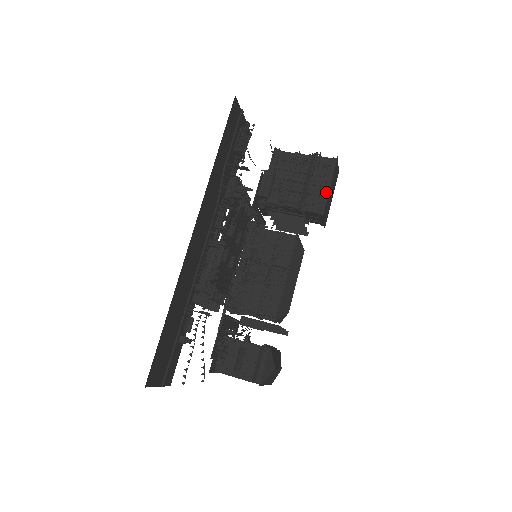
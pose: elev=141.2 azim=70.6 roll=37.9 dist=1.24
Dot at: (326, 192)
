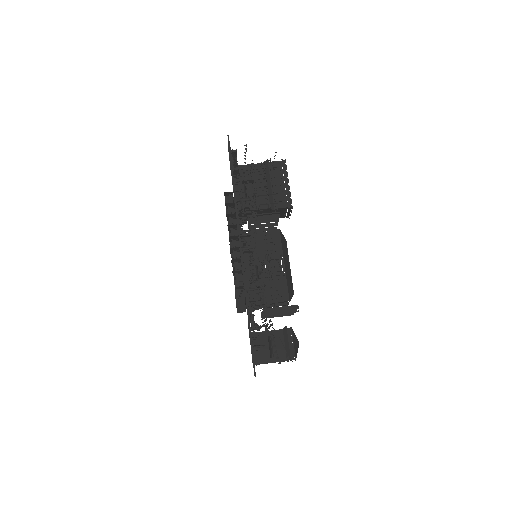
Dot at: (287, 189)
